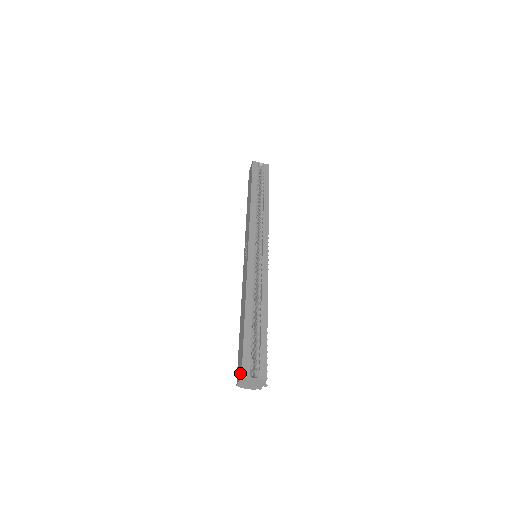
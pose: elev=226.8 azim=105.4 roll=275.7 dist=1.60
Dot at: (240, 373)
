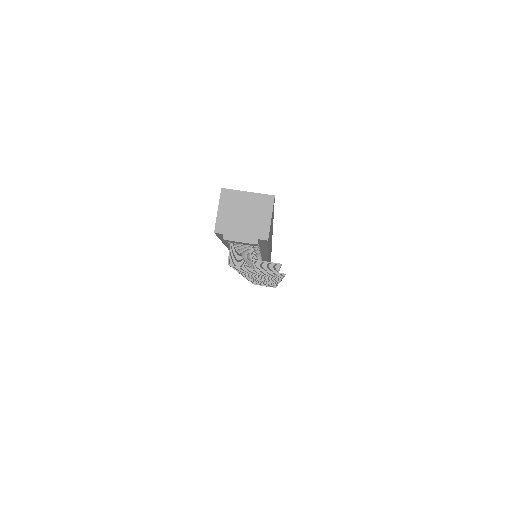
Dot at: (220, 201)
